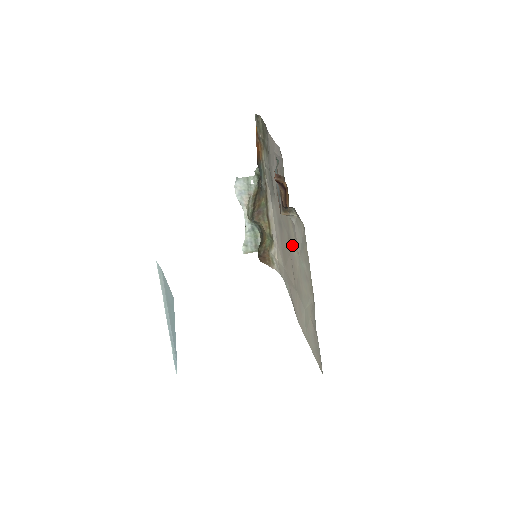
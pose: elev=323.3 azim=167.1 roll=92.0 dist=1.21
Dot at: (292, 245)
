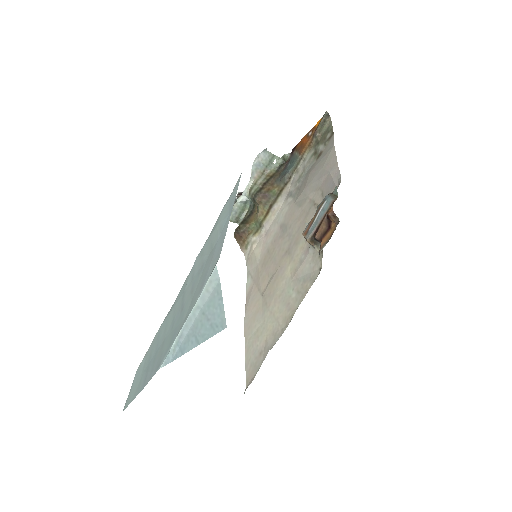
Dot at: (288, 262)
